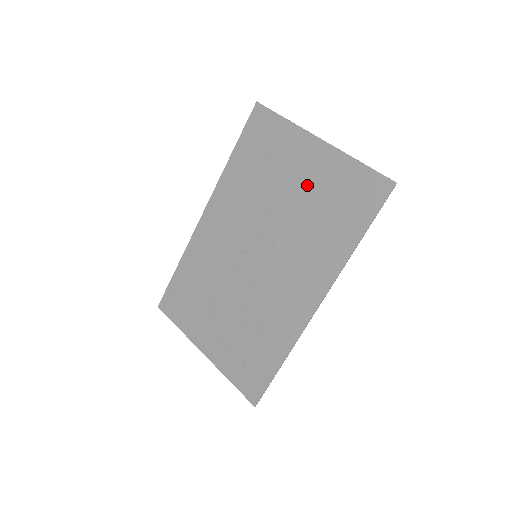
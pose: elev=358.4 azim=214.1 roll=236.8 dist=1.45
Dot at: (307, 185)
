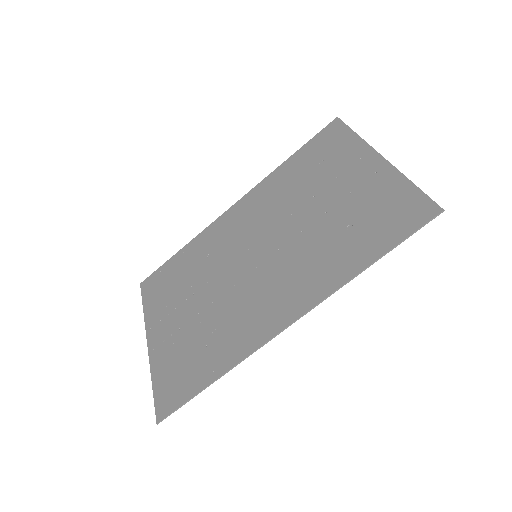
Dot at: (345, 196)
